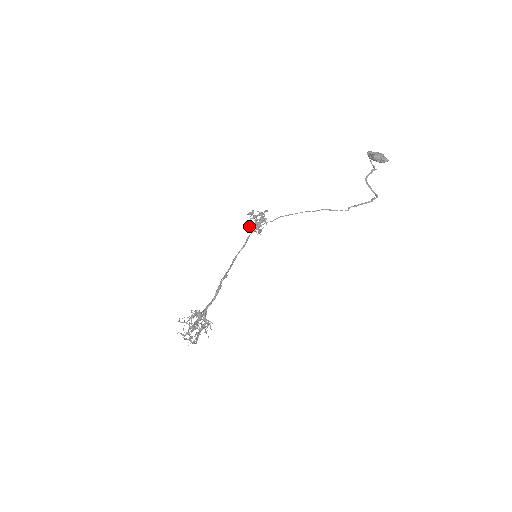
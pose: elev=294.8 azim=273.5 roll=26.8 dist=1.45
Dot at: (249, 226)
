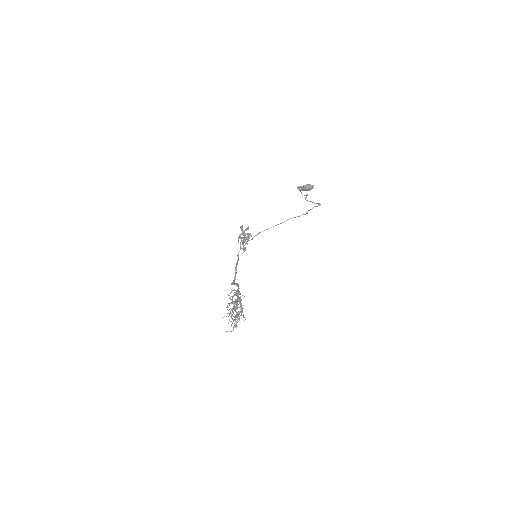
Dot at: occluded
